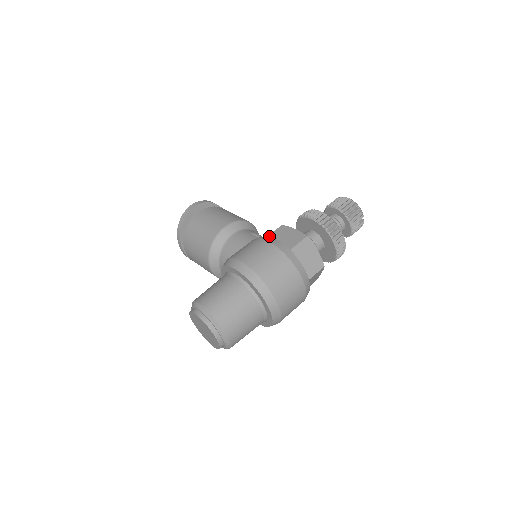
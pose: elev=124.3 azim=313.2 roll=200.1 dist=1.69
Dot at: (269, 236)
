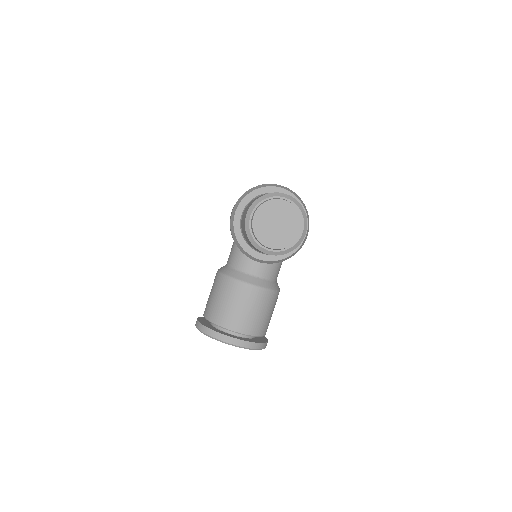
Dot at: occluded
